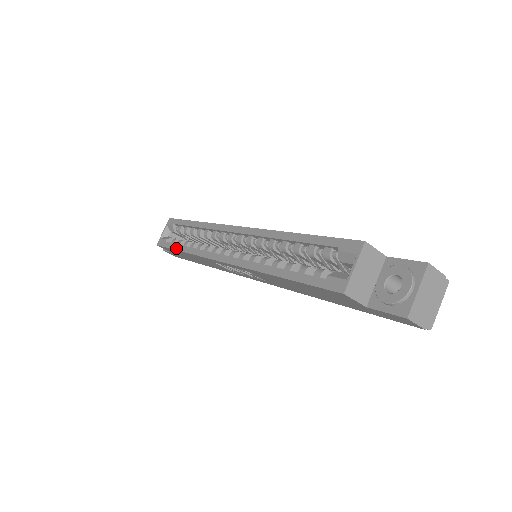
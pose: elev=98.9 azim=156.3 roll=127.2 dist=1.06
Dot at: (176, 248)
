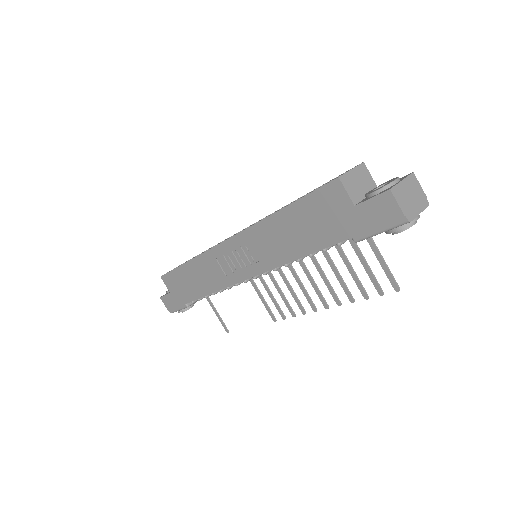
Dot at: occluded
